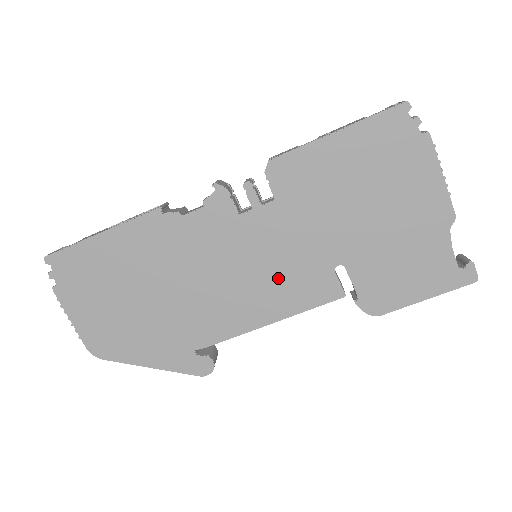
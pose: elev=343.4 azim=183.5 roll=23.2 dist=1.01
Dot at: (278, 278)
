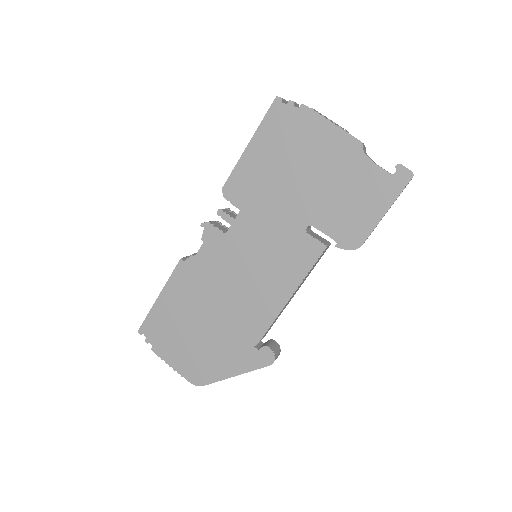
Dot at: (274, 261)
